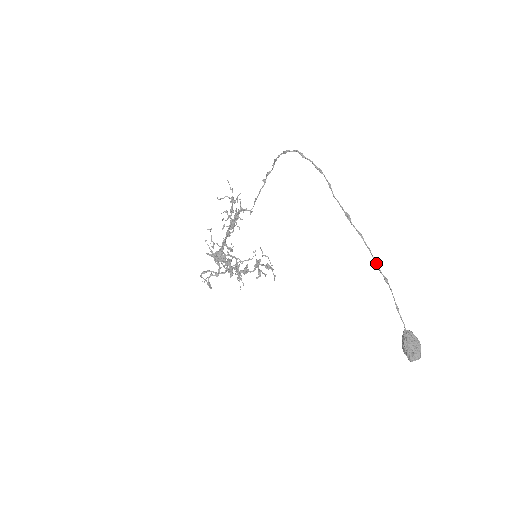
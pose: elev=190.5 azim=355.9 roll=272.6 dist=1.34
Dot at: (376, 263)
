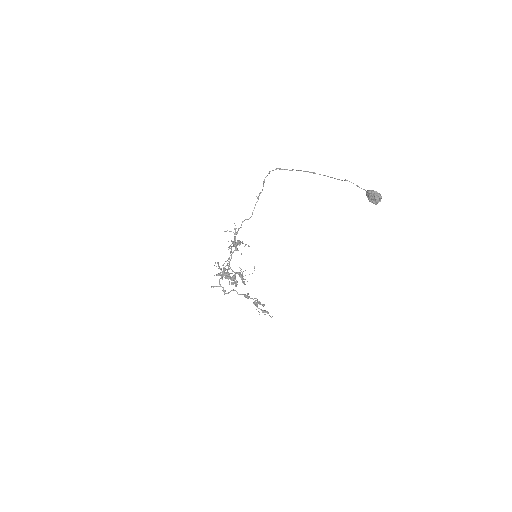
Dot at: (337, 179)
